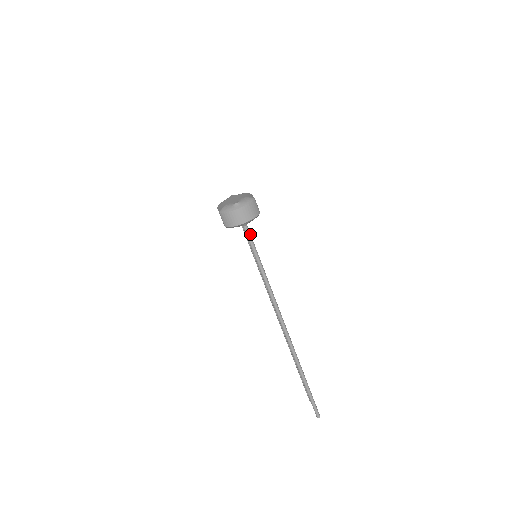
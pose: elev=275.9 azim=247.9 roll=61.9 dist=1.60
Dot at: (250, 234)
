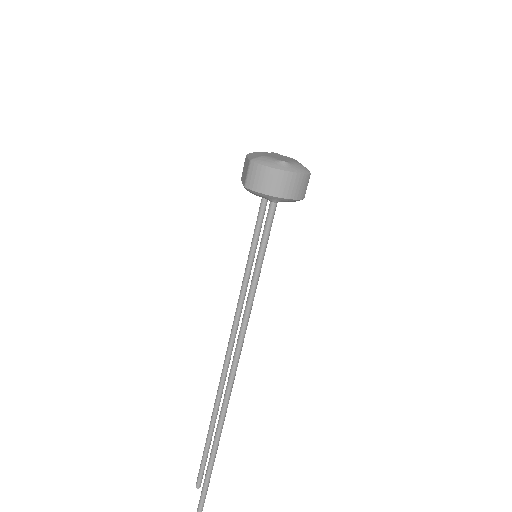
Dot at: occluded
